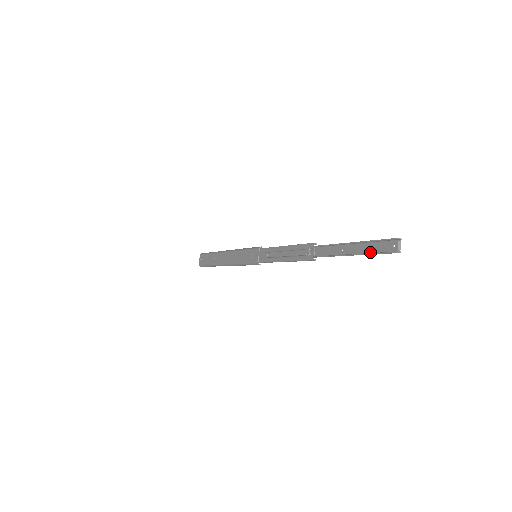
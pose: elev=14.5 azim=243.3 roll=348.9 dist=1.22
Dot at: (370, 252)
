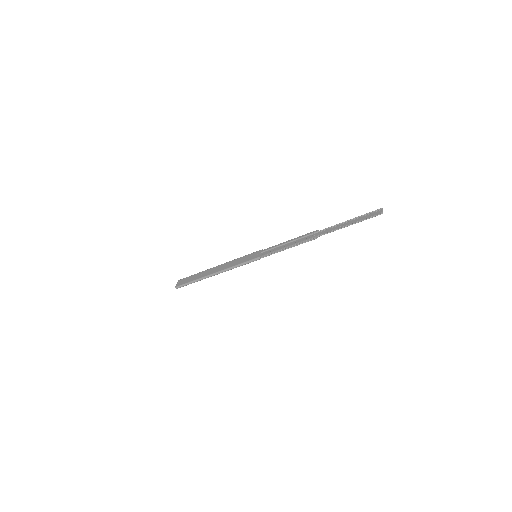
Dot at: (362, 220)
